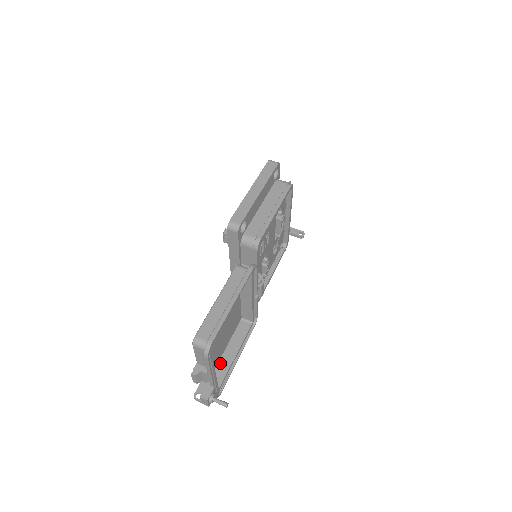
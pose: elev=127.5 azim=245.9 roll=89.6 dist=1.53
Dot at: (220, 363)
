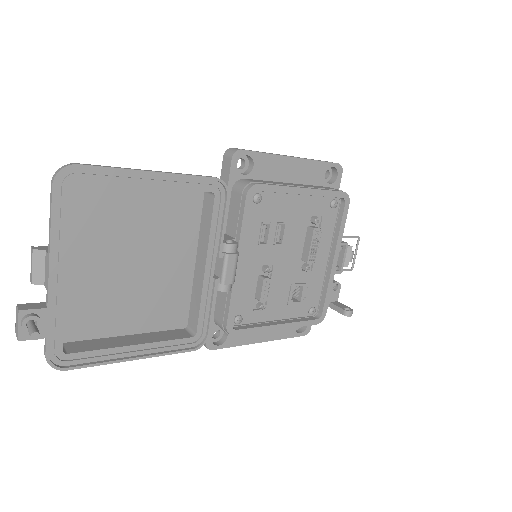
Dot at: (103, 339)
